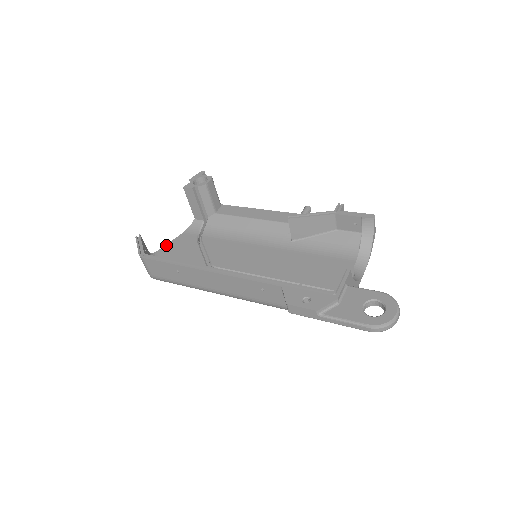
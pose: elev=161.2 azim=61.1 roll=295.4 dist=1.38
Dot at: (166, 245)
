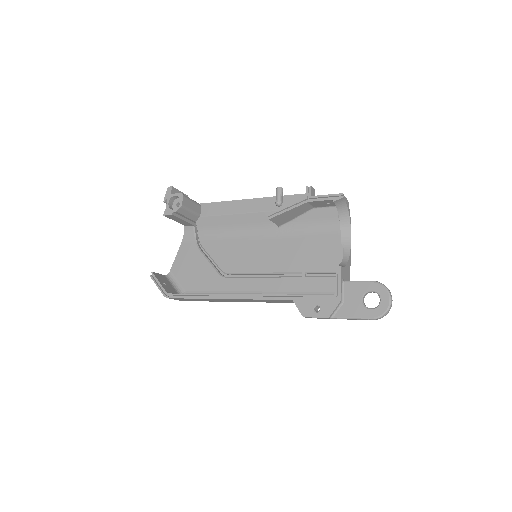
Dot at: (174, 261)
